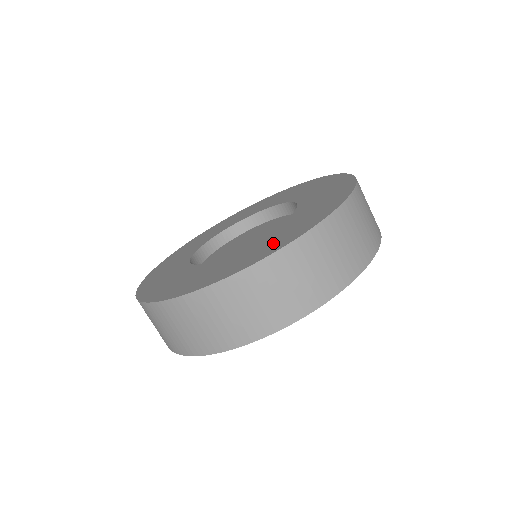
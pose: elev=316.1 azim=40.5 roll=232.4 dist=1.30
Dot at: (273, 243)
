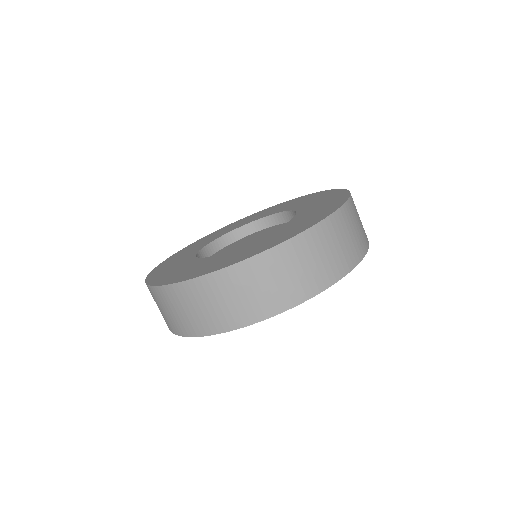
Dot at: (205, 267)
